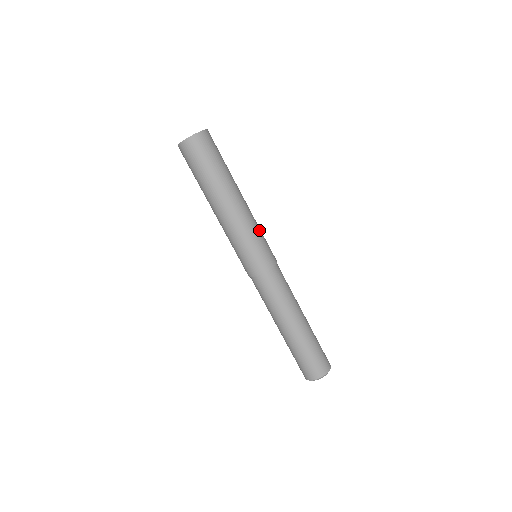
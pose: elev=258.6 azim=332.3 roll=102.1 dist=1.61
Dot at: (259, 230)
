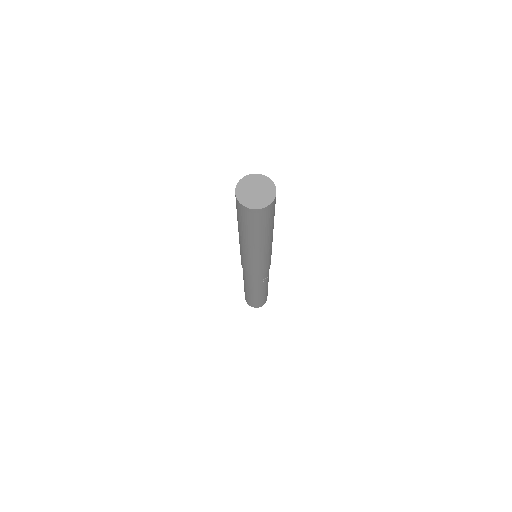
Dot at: (260, 261)
